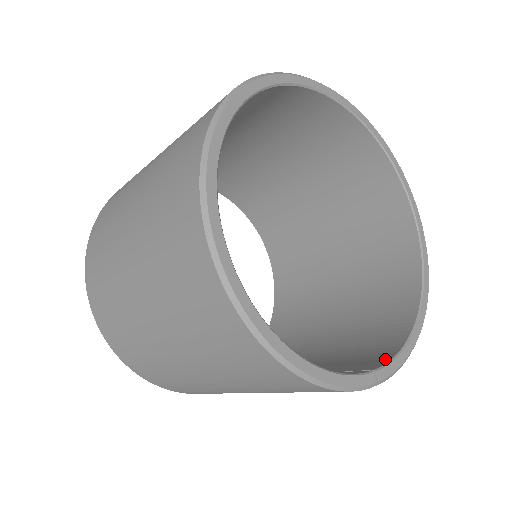
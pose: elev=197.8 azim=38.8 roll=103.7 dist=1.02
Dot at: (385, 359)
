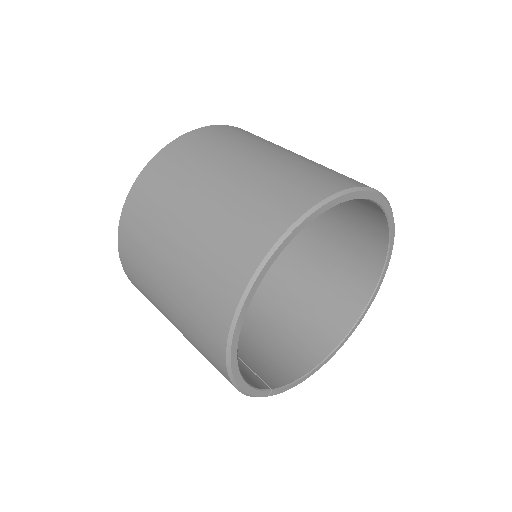
Dot at: (282, 382)
